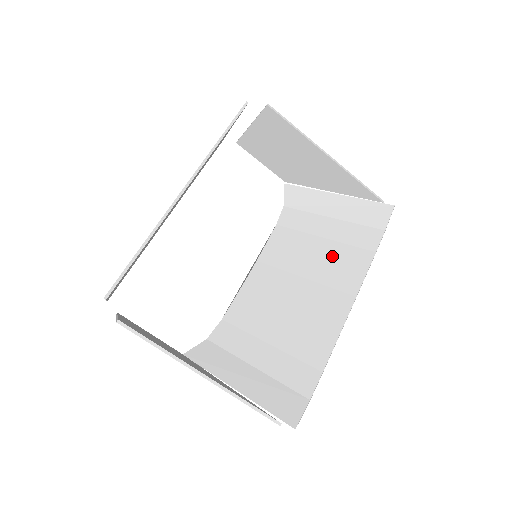
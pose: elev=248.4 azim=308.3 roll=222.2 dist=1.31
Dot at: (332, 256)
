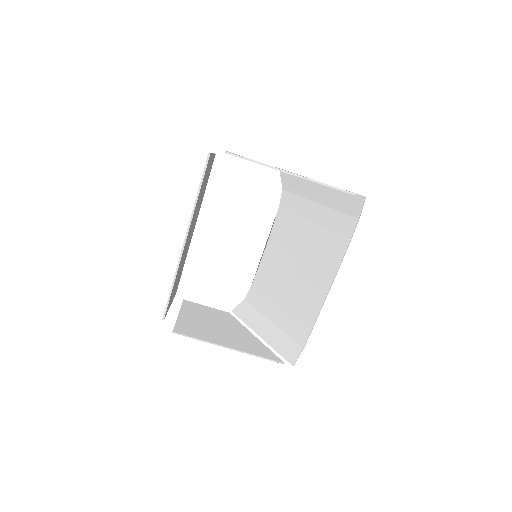
Dot at: (318, 241)
